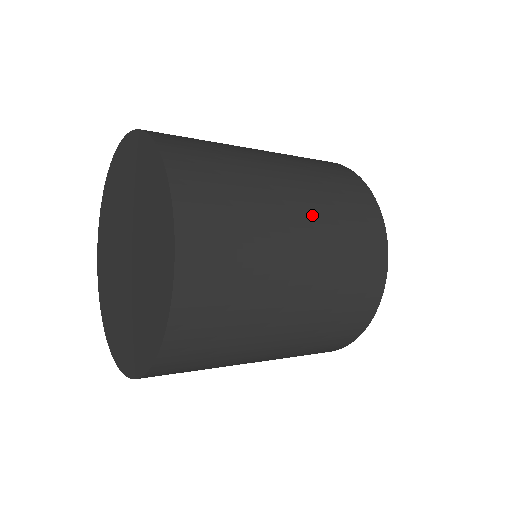
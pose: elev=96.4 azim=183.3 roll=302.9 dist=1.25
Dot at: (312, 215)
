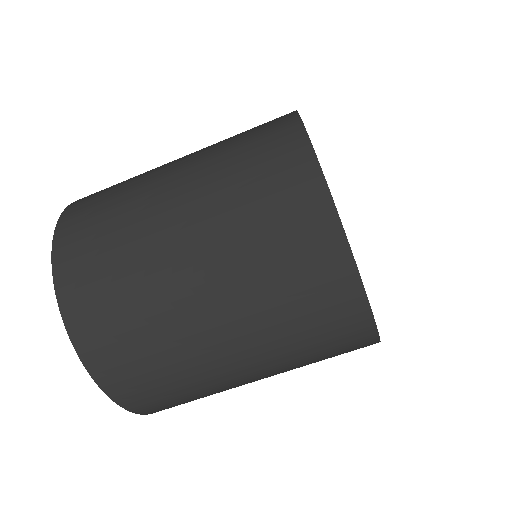
Dot at: (195, 167)
